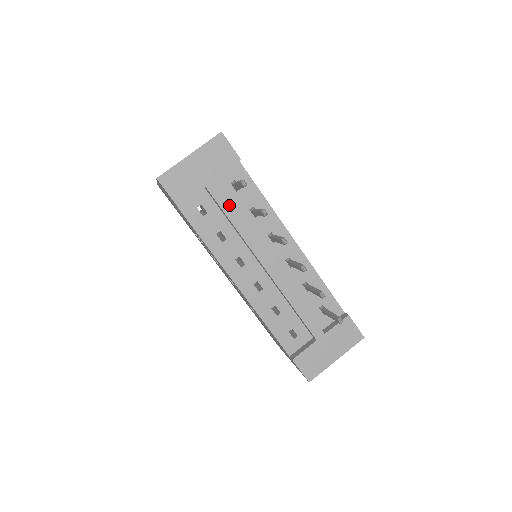
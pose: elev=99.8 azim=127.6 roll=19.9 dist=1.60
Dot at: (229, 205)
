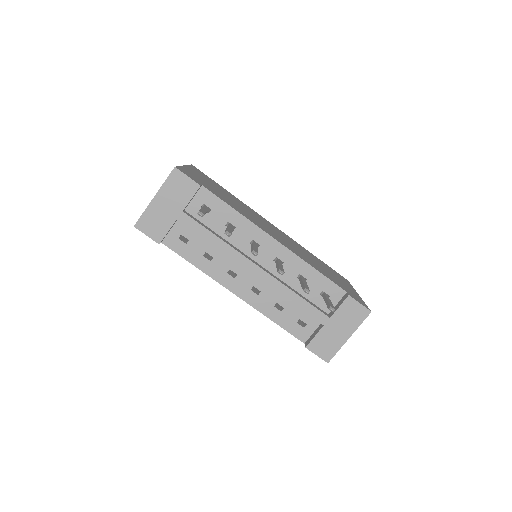
Dot at: (203, 229)
